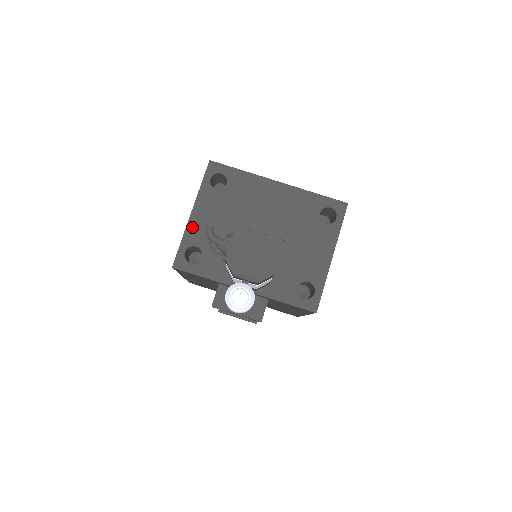
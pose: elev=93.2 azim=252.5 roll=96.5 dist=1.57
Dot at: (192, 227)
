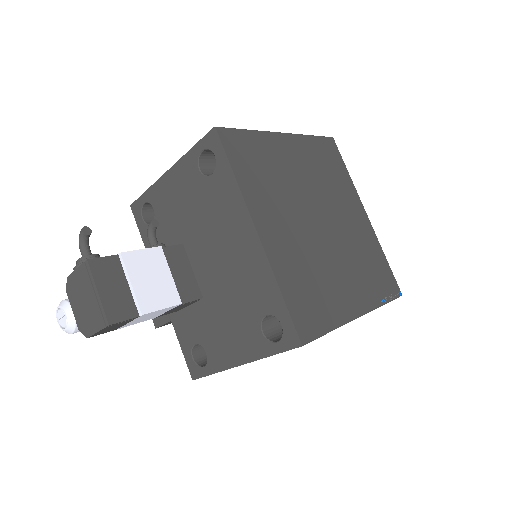
Dot at: (160, 186)
